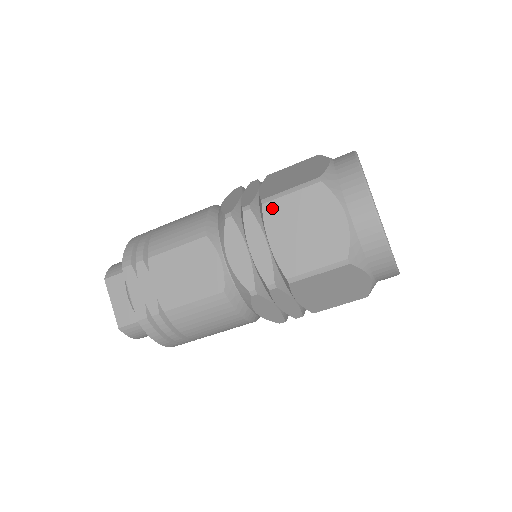
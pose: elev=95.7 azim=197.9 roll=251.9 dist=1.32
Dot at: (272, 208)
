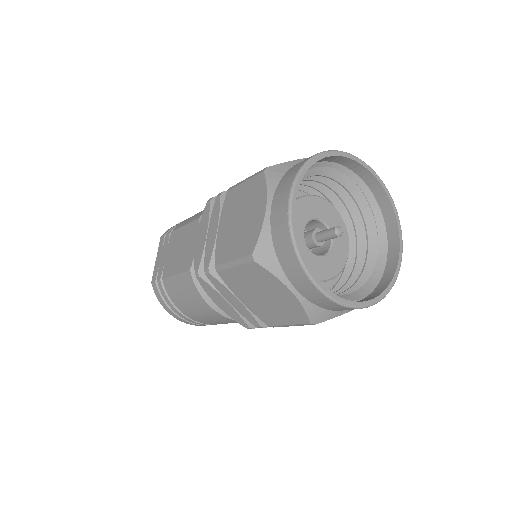
Dot at: (230, 195)
